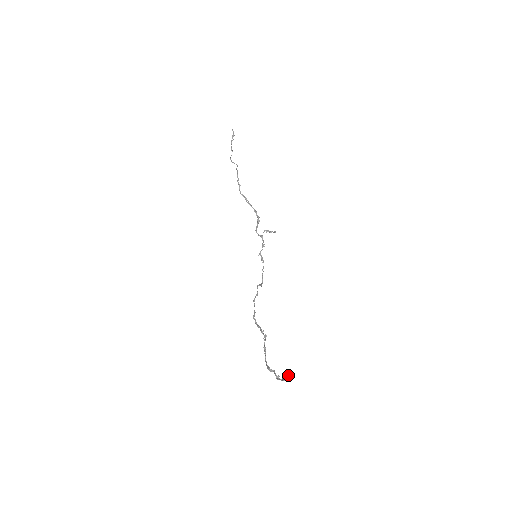
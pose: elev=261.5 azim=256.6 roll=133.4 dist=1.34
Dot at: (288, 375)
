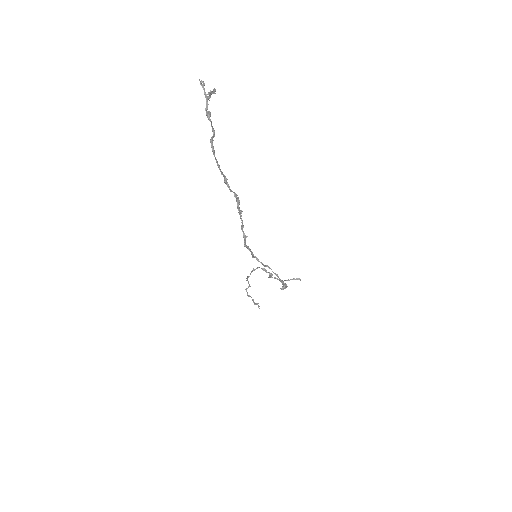
Dot at: (212, 92)
